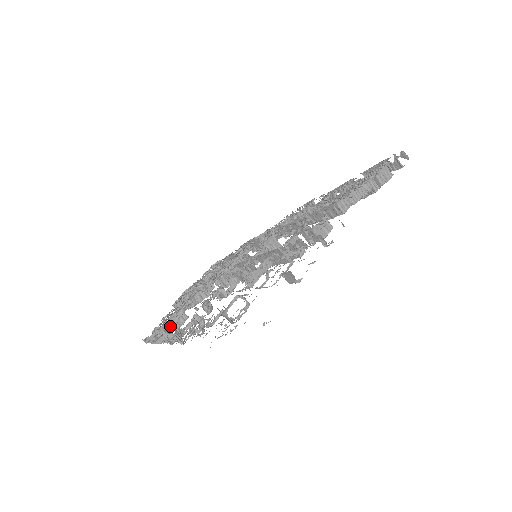
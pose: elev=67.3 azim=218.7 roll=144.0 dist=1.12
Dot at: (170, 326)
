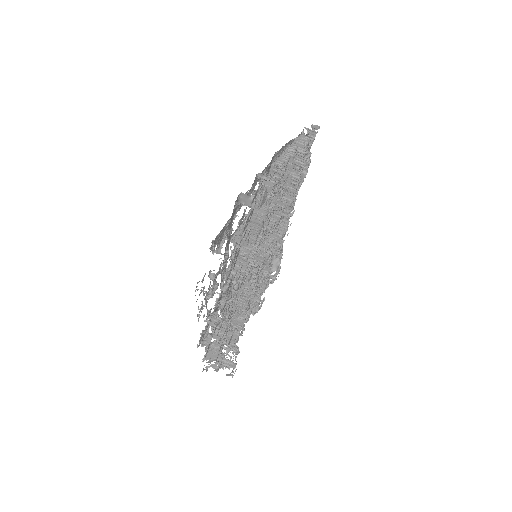
Dot at: occluded
